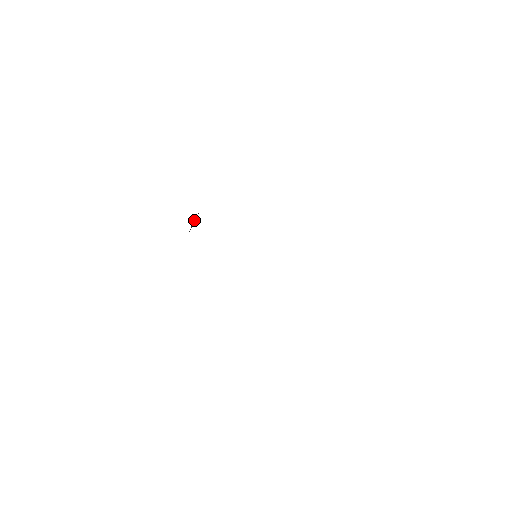
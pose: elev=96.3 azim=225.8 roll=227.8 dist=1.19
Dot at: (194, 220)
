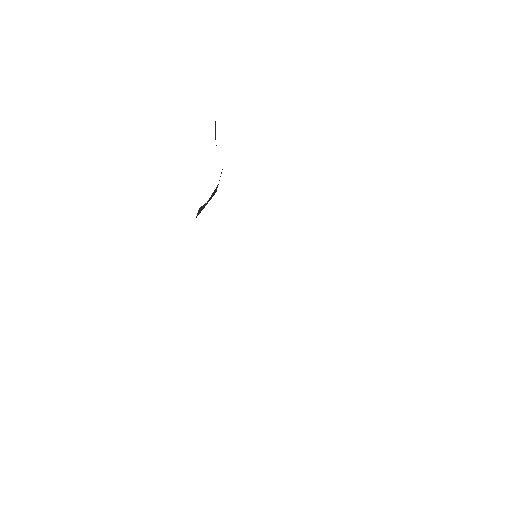
Dot at: (201, 208)
